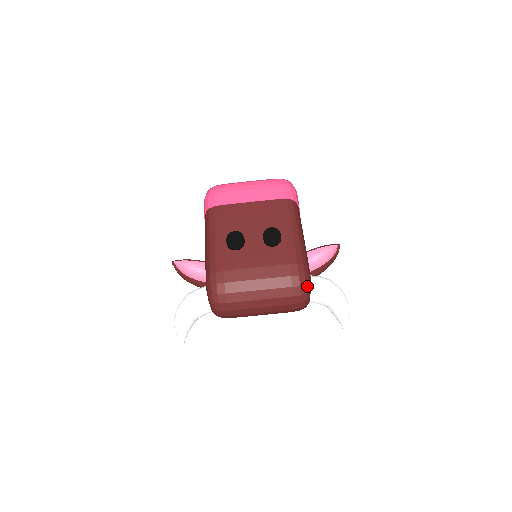
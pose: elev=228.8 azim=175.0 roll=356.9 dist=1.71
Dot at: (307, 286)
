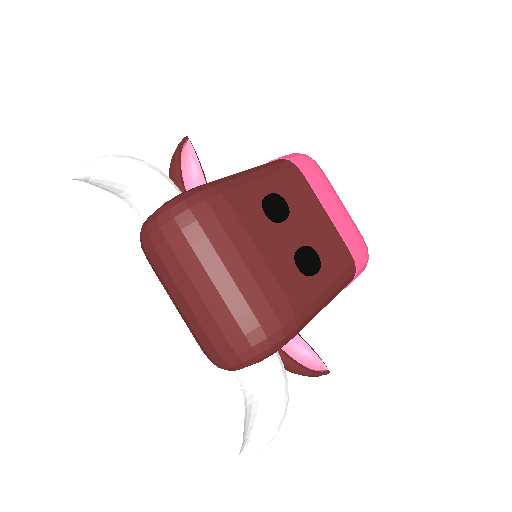
Dot at: (270, 350)
